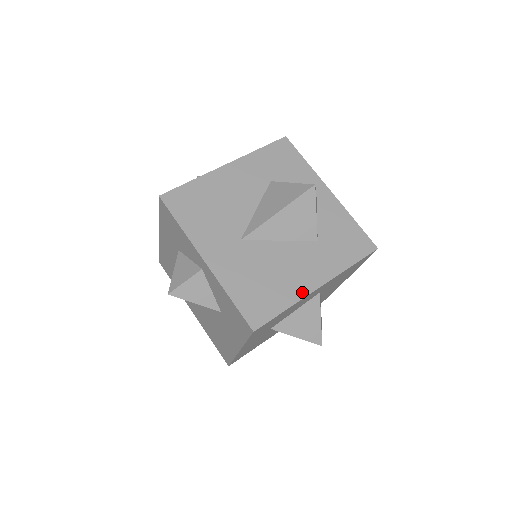
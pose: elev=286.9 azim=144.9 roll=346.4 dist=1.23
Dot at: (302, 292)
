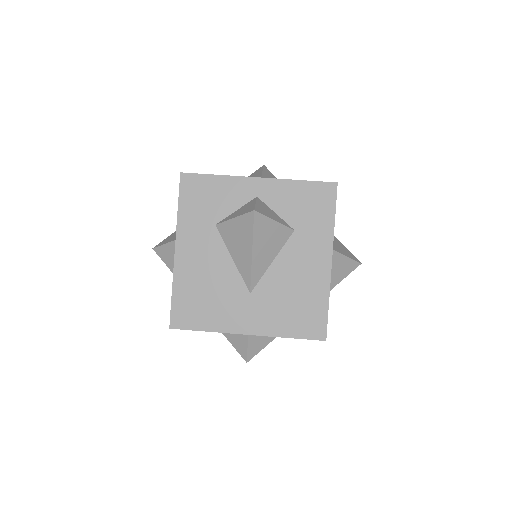
Dot at: (325, 280)
